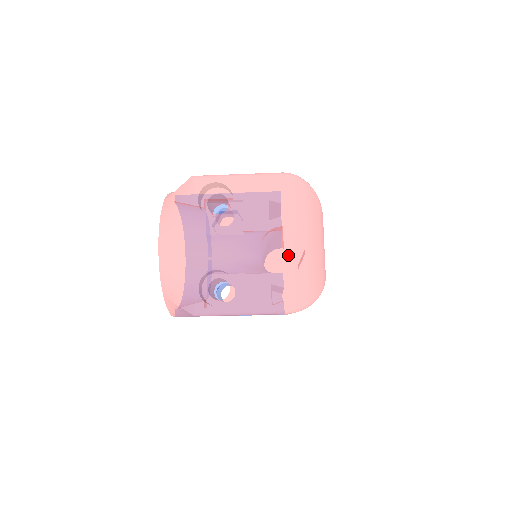
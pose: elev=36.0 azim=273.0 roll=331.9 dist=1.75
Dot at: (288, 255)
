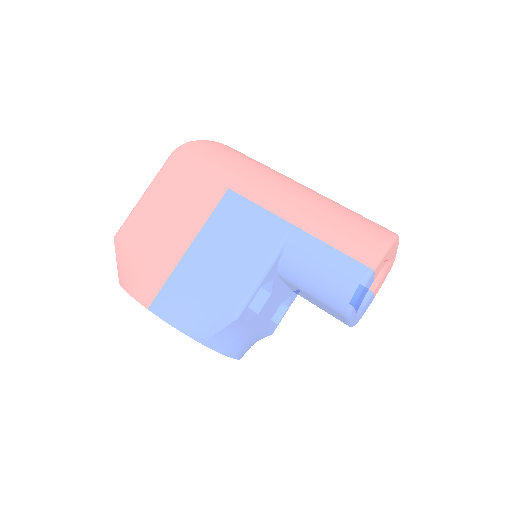
Dot at: occluded
